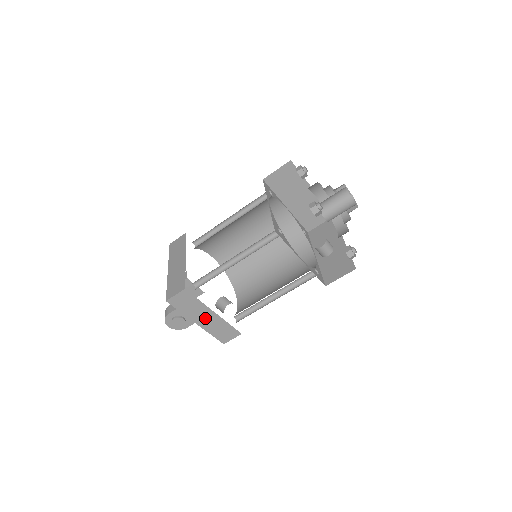
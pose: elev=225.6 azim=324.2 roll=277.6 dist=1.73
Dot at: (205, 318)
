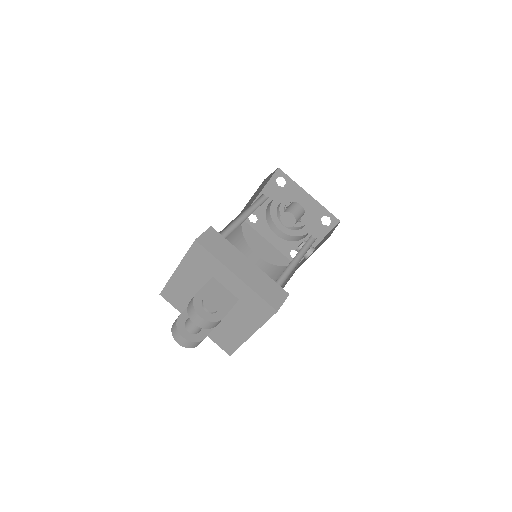
Dot at: (243, 268)
